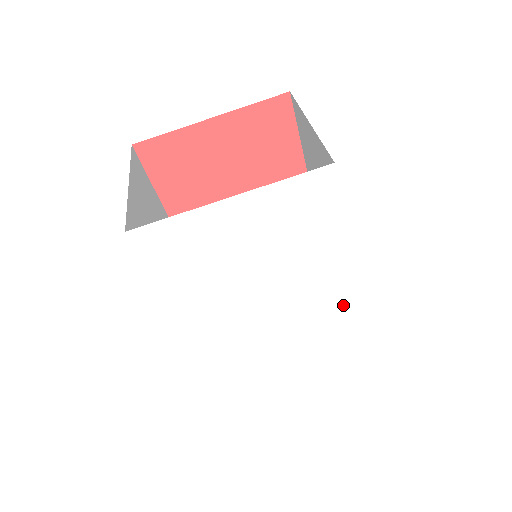
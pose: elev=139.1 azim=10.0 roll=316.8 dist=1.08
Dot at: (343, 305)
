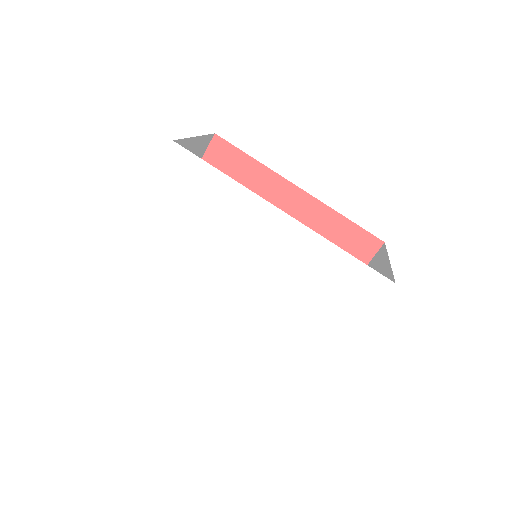
Dot at: (305, 242)
